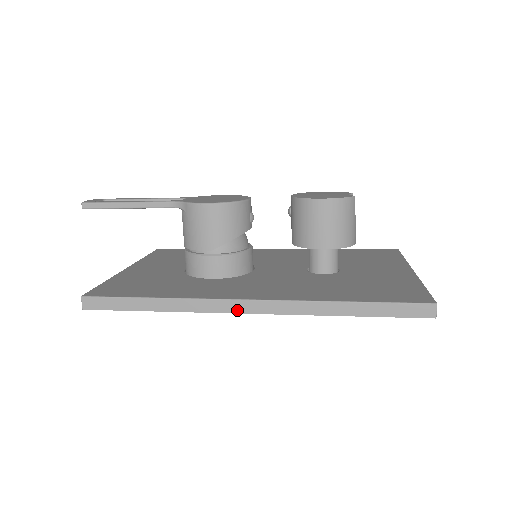
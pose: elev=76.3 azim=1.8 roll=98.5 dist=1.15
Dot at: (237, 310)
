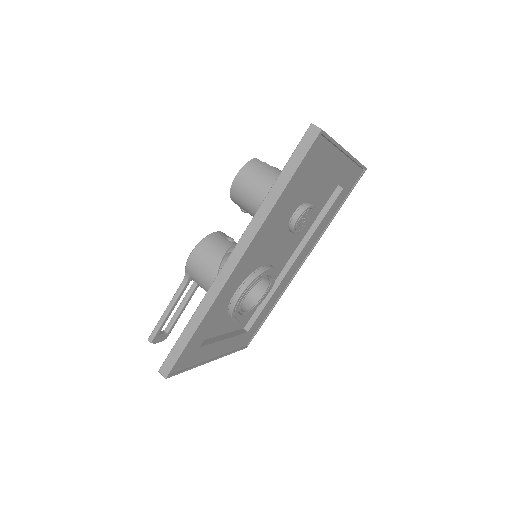
Dot at: (230, 271)
